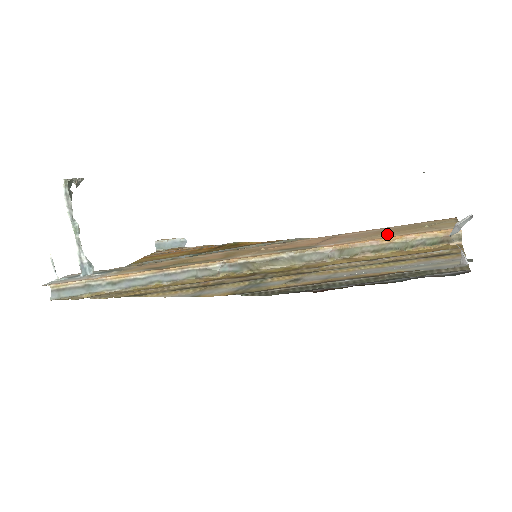
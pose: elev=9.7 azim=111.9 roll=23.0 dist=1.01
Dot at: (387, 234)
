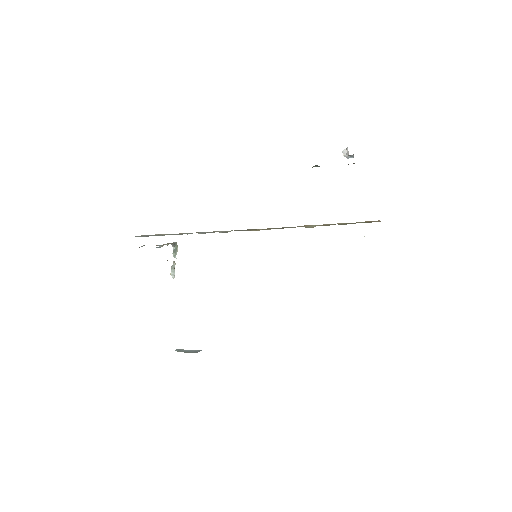
Dot at: occluded
